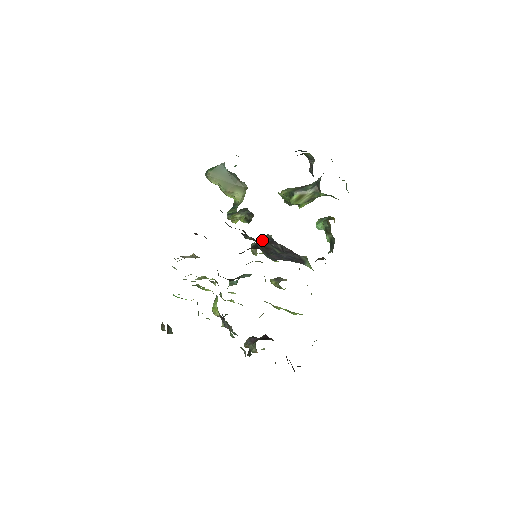
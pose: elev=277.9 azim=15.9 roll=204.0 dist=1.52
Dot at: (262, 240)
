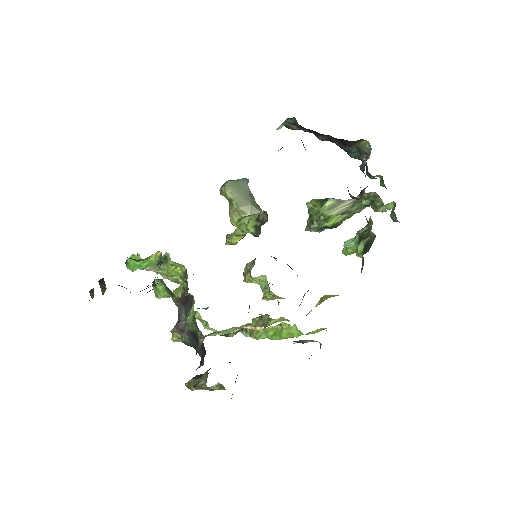
Dot at: occluded
